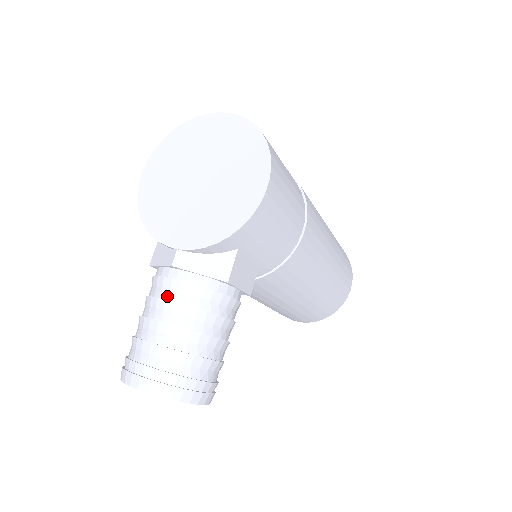
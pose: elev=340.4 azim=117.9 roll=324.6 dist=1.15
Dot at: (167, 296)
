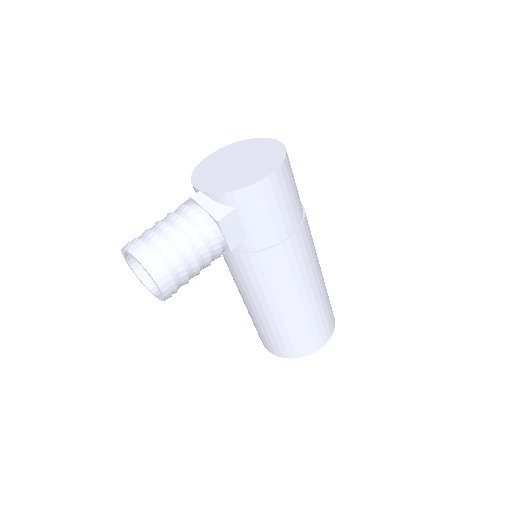
Dot at: (178, 213)
